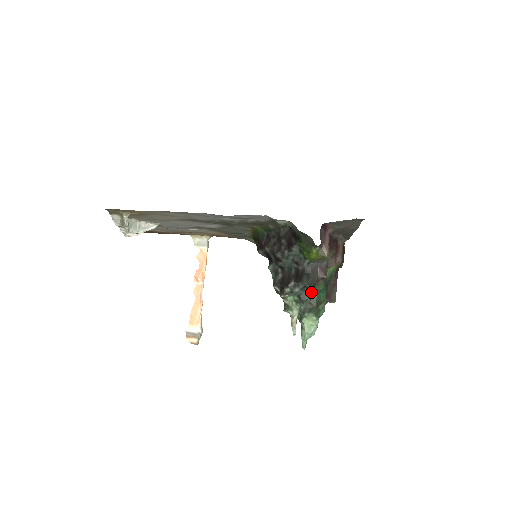
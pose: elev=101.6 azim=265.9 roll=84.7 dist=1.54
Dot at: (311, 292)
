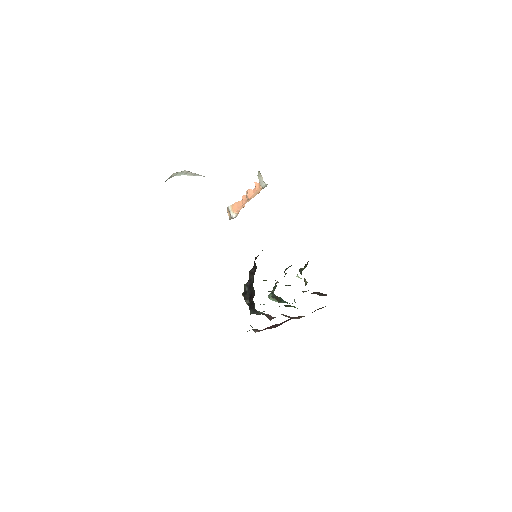
Dot at: (260, 312)
